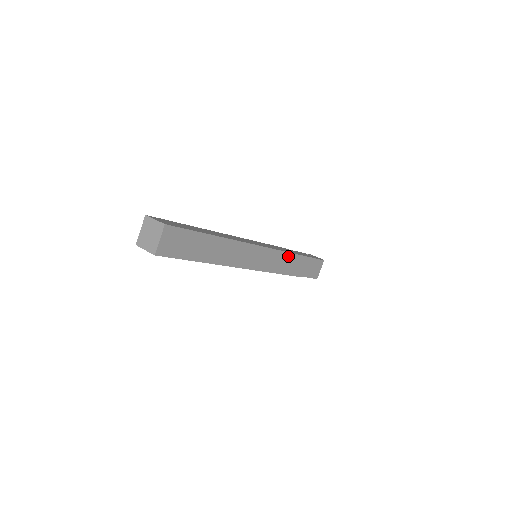
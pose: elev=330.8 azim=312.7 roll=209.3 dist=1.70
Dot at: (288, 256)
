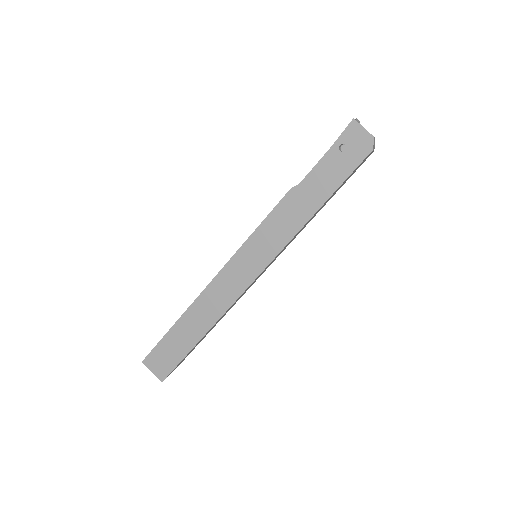
Dot at: (297, 233)
